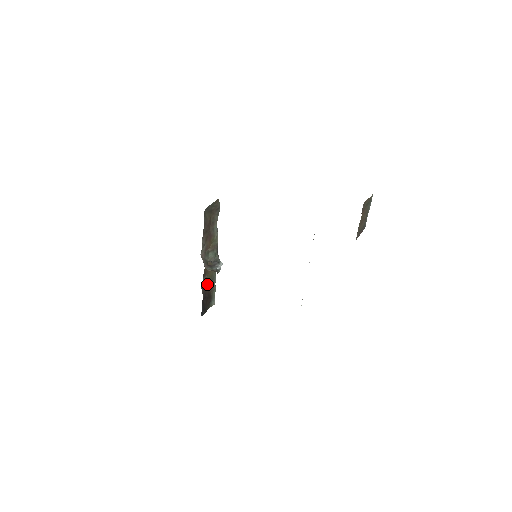
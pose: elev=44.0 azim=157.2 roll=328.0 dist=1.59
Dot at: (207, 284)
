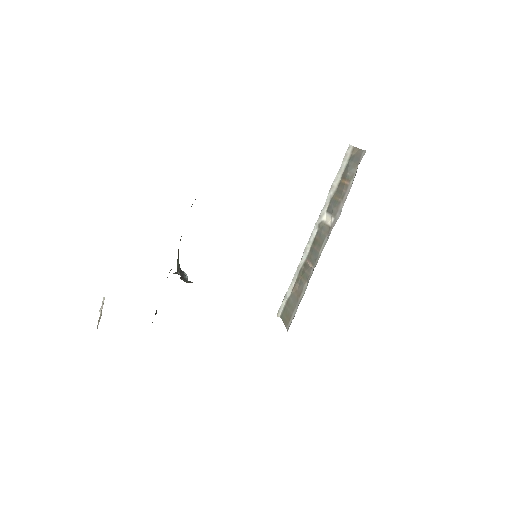
Dot at: occluded
